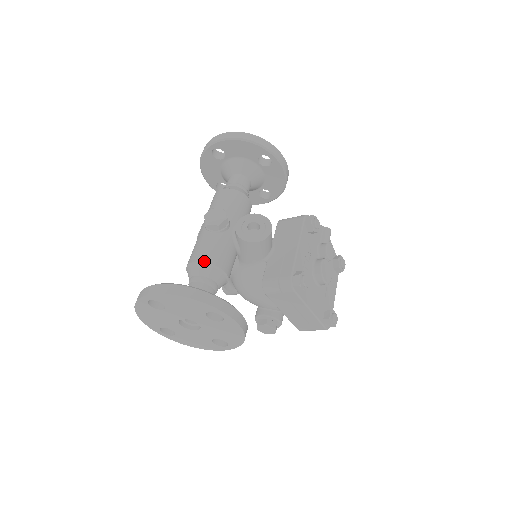
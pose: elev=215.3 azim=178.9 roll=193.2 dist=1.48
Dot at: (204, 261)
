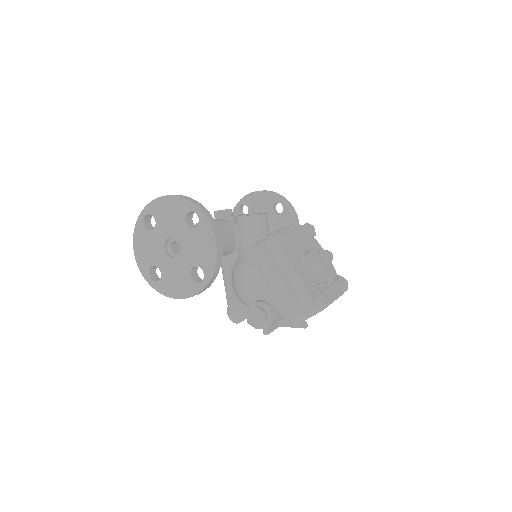
Dot at: occluded
